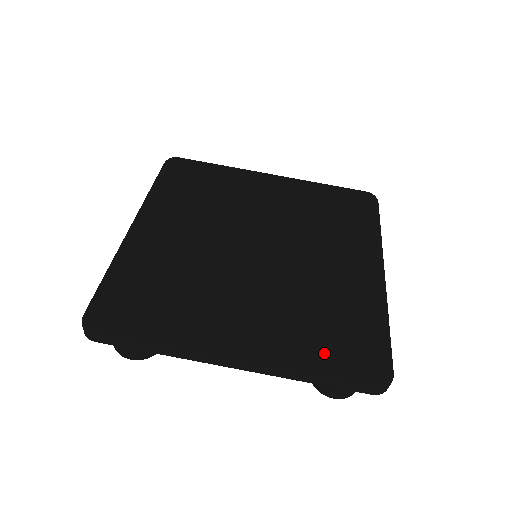
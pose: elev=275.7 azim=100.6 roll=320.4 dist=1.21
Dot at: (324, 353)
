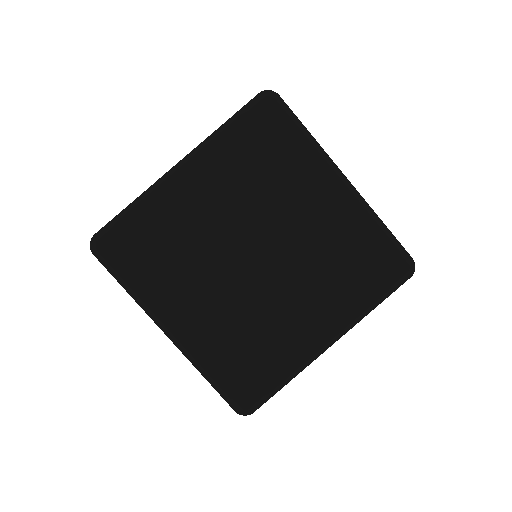
Dot at: (374, 294)
